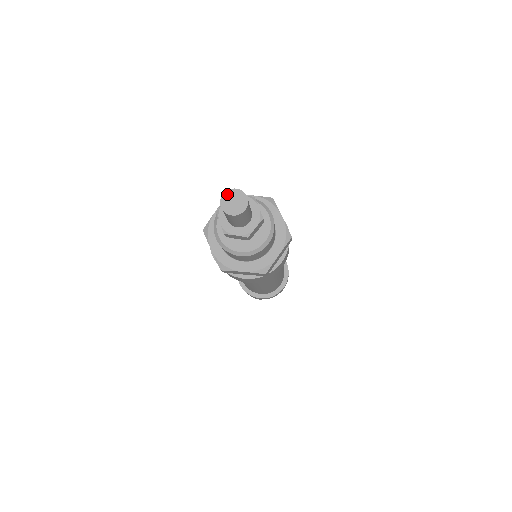
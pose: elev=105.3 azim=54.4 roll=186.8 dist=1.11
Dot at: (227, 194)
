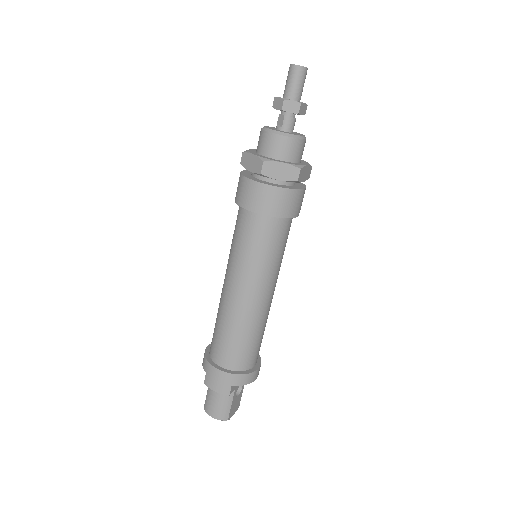
Dot at: occluded
